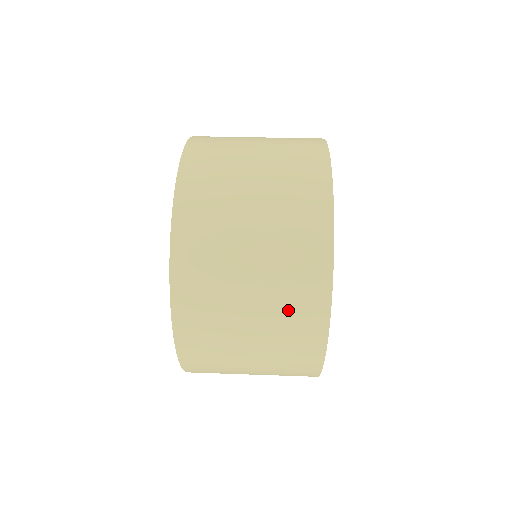
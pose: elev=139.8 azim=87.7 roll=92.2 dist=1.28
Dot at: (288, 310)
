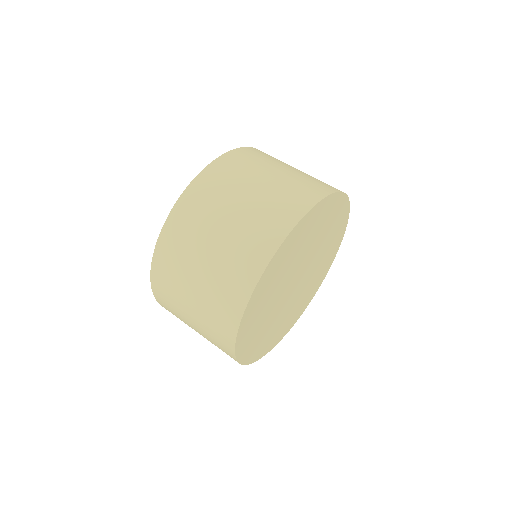
Dot at: occluded
